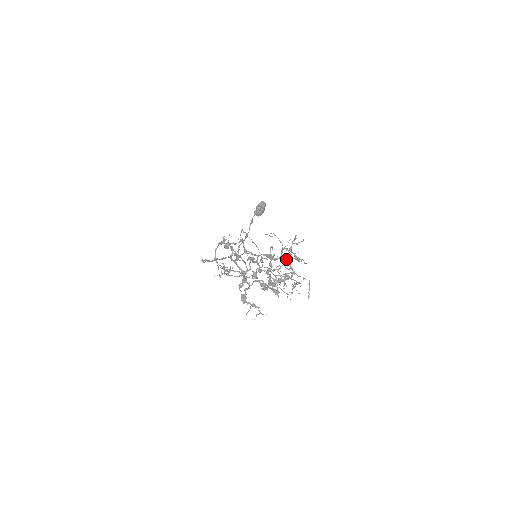
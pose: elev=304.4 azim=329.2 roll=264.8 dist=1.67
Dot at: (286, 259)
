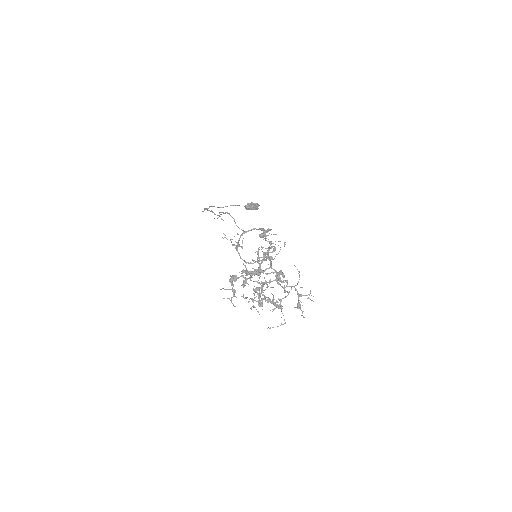
Dot at: (285, 292)
